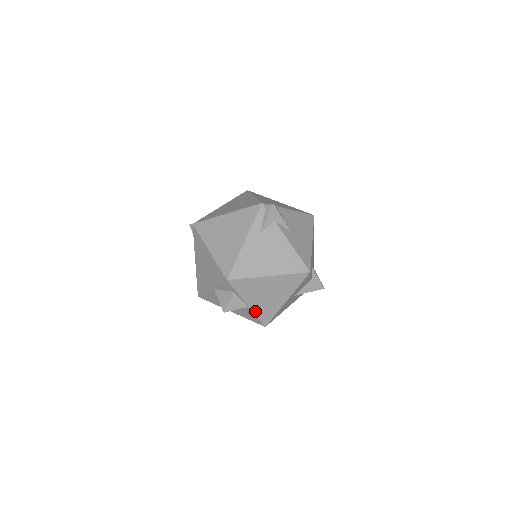
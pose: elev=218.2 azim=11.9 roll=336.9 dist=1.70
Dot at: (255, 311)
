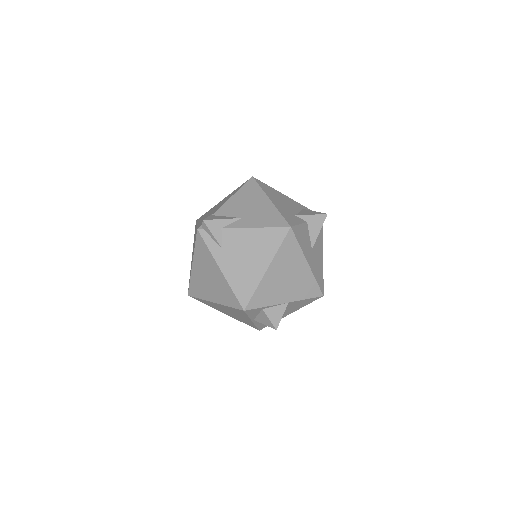
Dot at: (298, 298)
